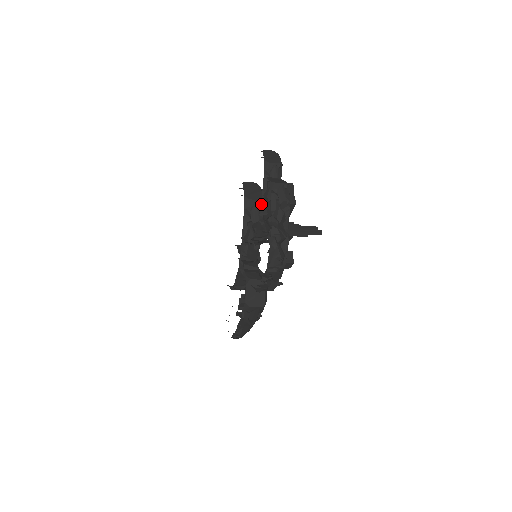
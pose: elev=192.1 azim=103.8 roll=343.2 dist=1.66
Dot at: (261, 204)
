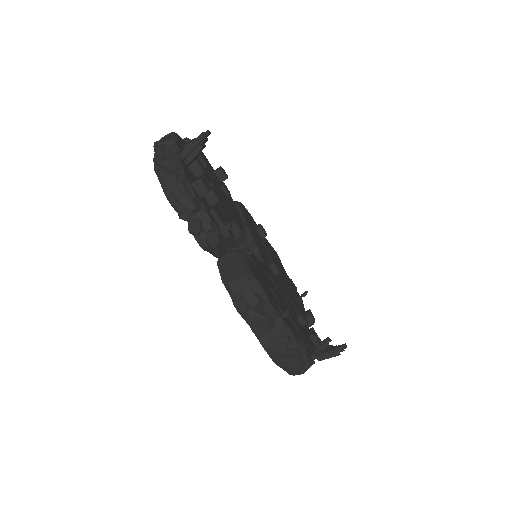
Dot at: occluded
